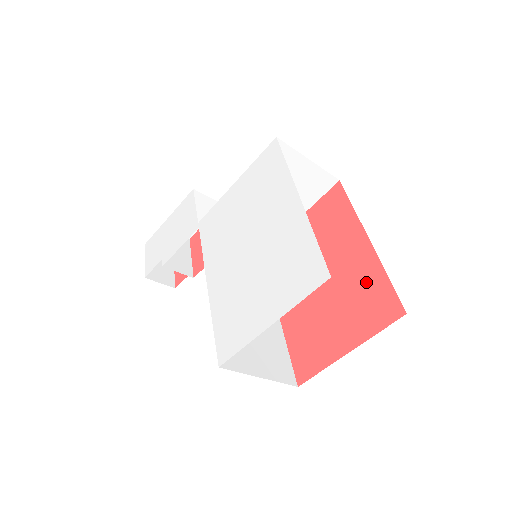
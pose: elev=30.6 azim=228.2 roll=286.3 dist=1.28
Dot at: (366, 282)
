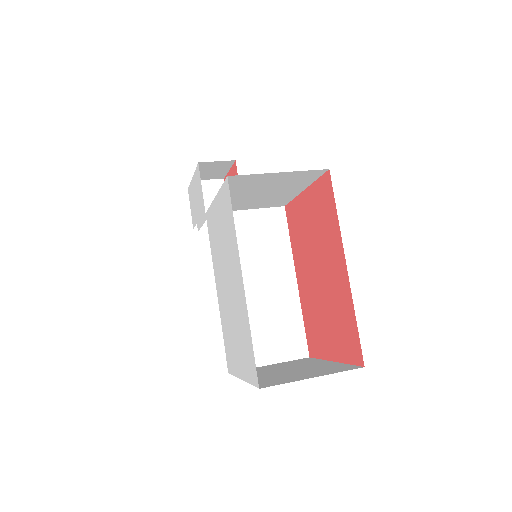
Dot at: (343, 311)
